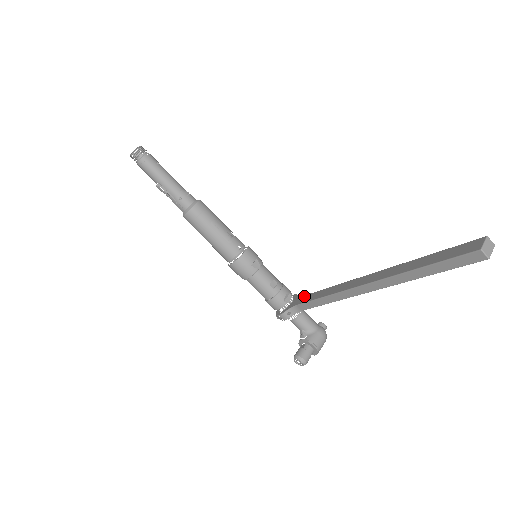
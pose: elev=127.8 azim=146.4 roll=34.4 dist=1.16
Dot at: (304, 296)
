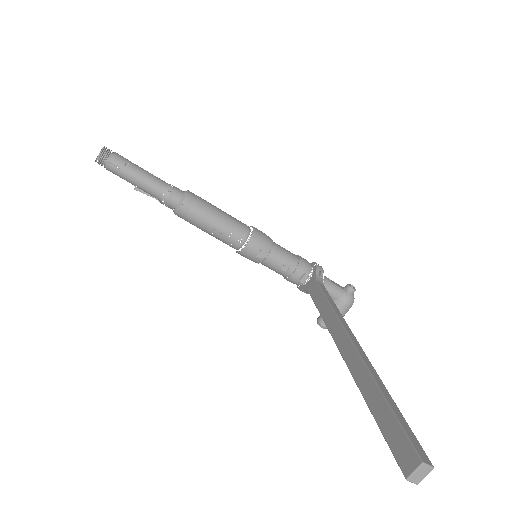
Dot at: (317, 286)
